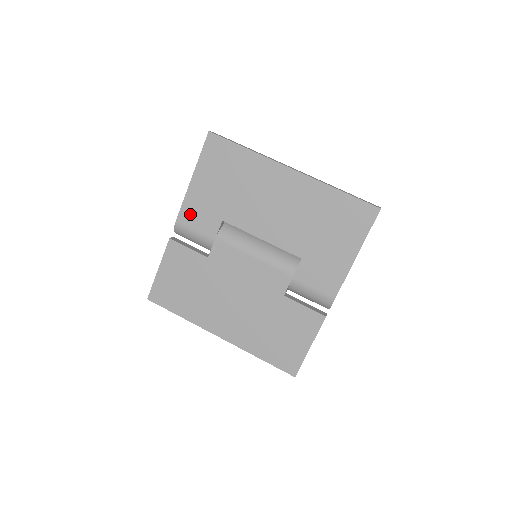
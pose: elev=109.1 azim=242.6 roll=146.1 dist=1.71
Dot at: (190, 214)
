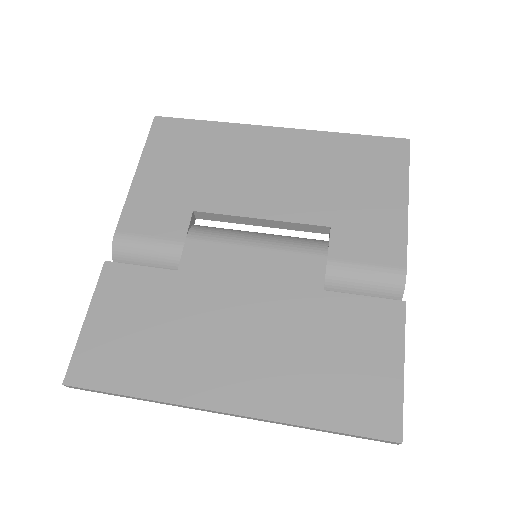
Dot at: (138, 216)
